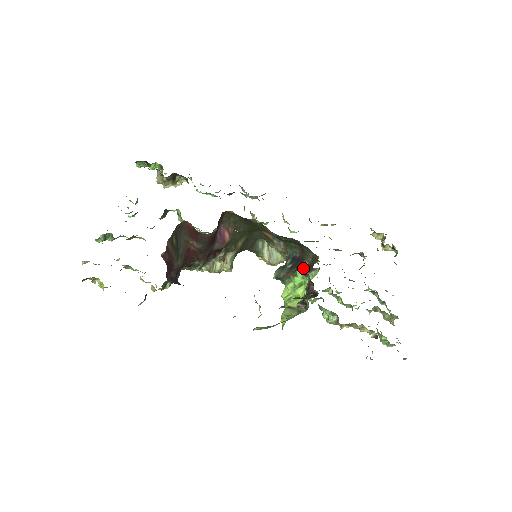
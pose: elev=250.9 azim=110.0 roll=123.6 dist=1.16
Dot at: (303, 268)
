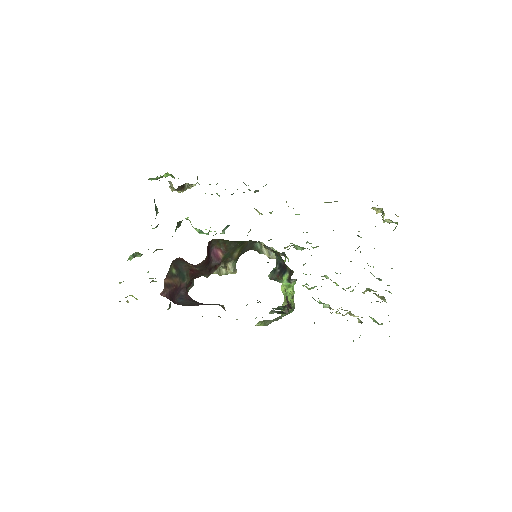
Dot at: occluded
